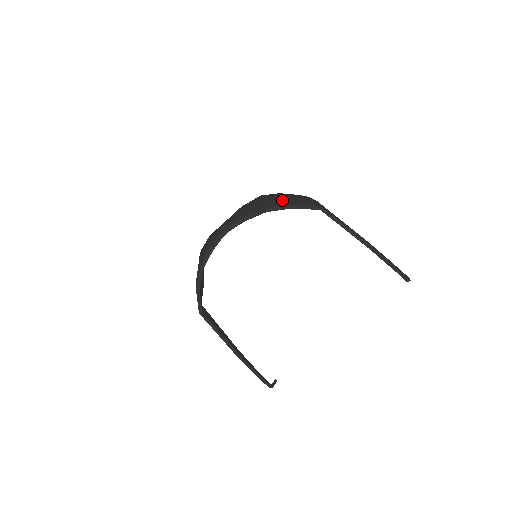
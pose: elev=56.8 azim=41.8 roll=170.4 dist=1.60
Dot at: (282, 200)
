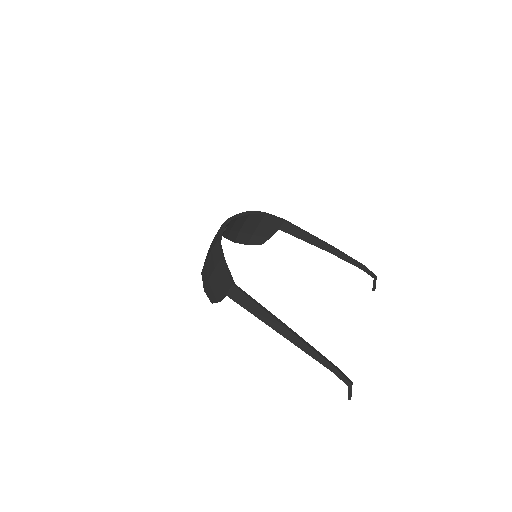
Dot at: occluded
